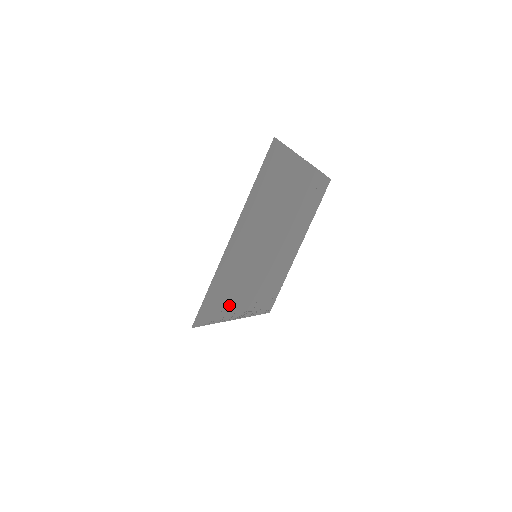
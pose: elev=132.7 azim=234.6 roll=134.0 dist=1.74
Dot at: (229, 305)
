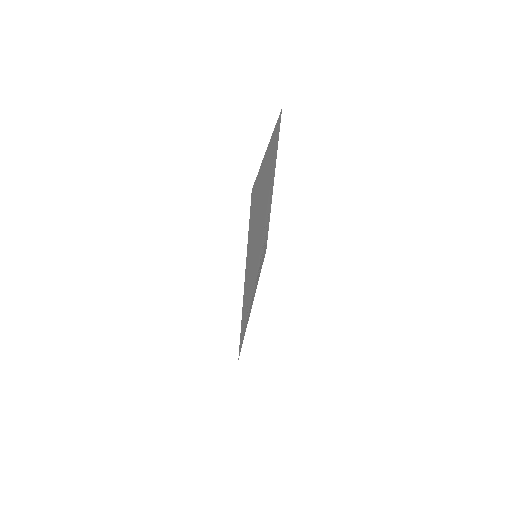
Dot at: (250, 305)
